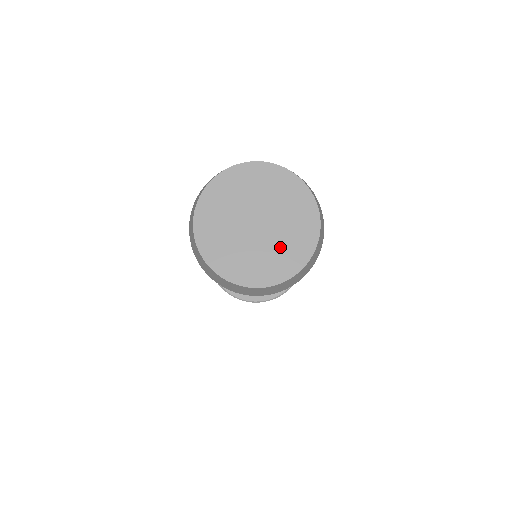
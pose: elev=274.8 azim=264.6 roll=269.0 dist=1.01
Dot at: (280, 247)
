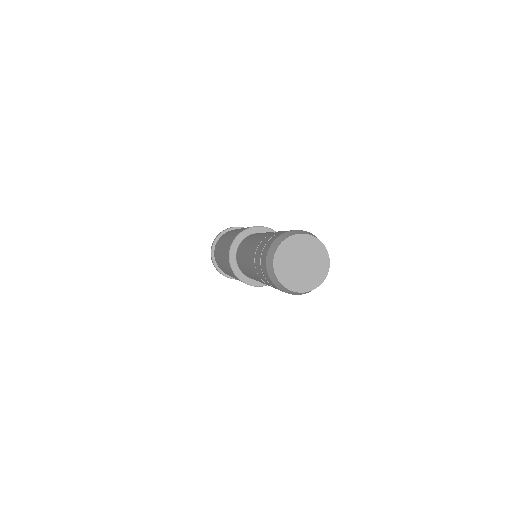
Dot at: (302, 278)
